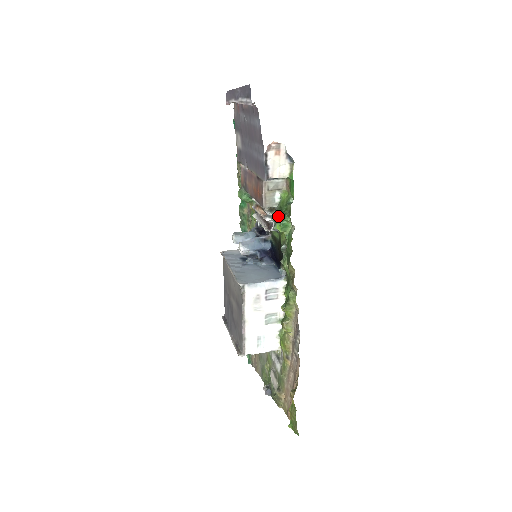
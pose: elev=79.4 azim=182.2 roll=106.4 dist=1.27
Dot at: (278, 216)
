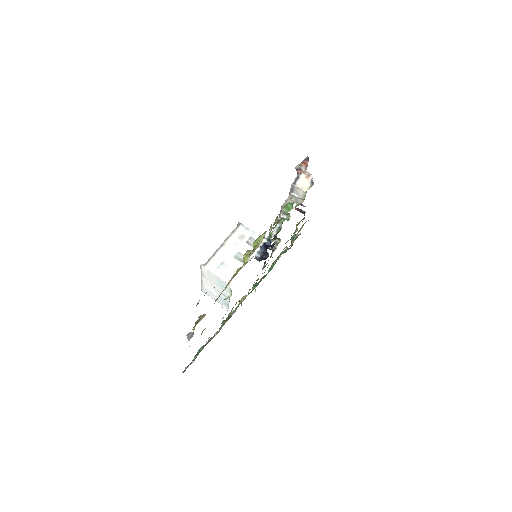
Dot at: occluded
